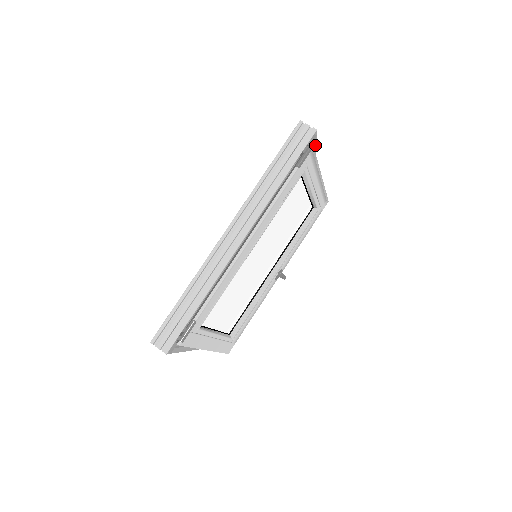
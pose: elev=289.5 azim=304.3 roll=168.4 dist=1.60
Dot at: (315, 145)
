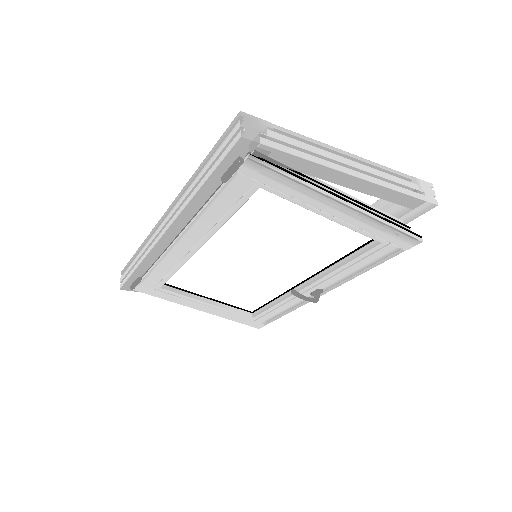
Dot at: (287, 154)
